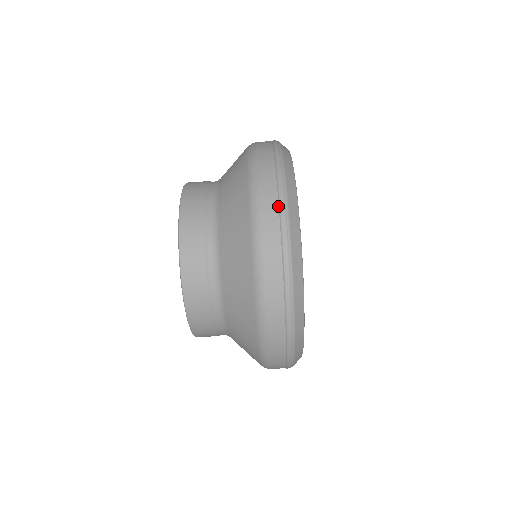
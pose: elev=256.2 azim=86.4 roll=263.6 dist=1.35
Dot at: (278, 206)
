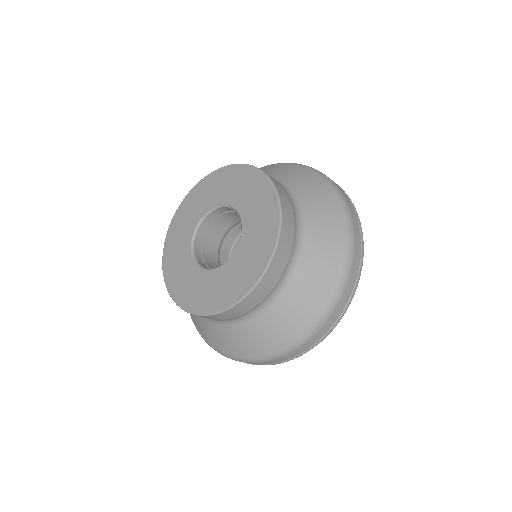
Dot at: (293, 357)
